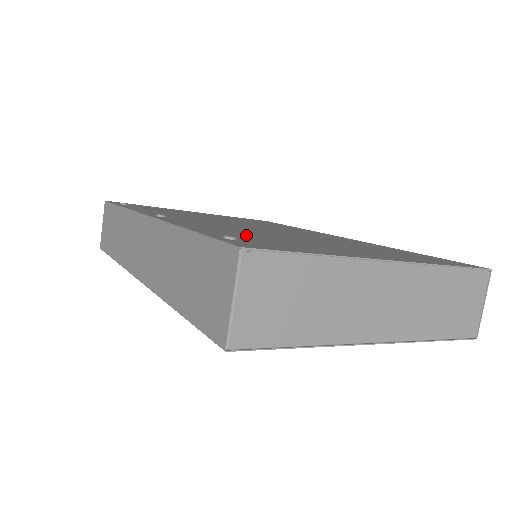
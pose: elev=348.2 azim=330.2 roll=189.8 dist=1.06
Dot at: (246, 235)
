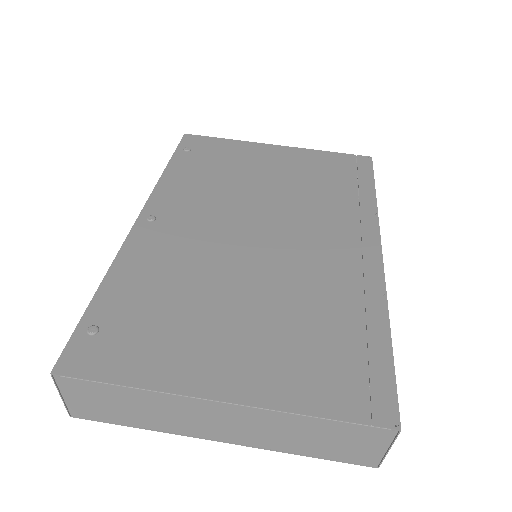
Dot at: (150, 301)
